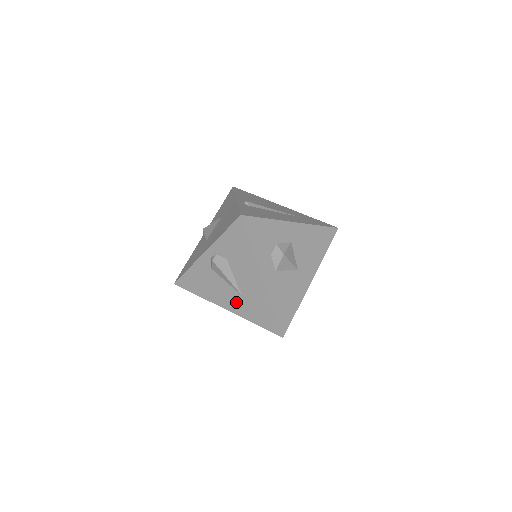
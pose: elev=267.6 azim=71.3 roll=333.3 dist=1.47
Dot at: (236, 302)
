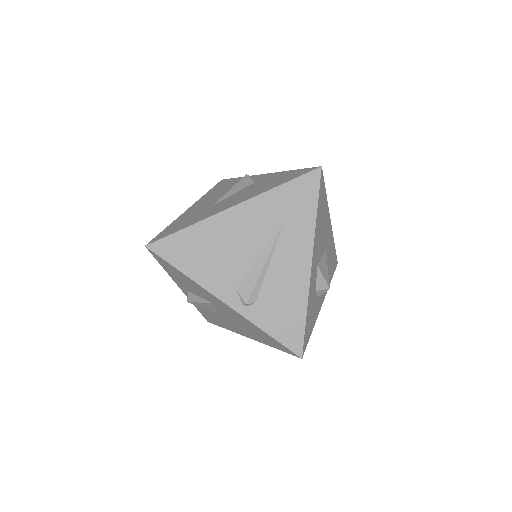
Dot at: occluded
